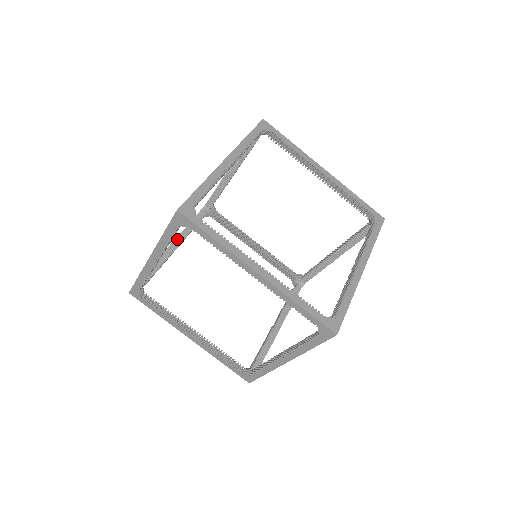
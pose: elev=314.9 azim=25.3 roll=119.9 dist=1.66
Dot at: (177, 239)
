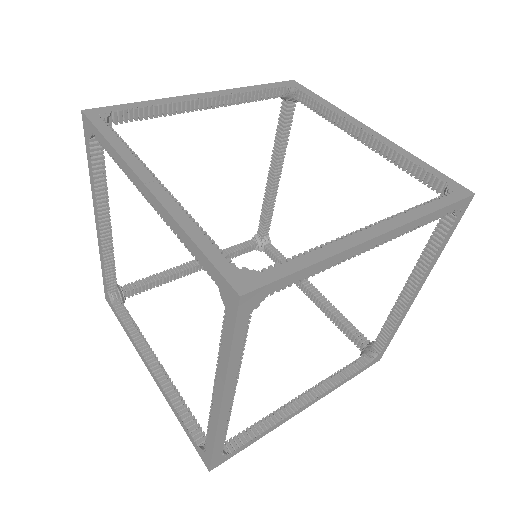
Dot at: occluded
